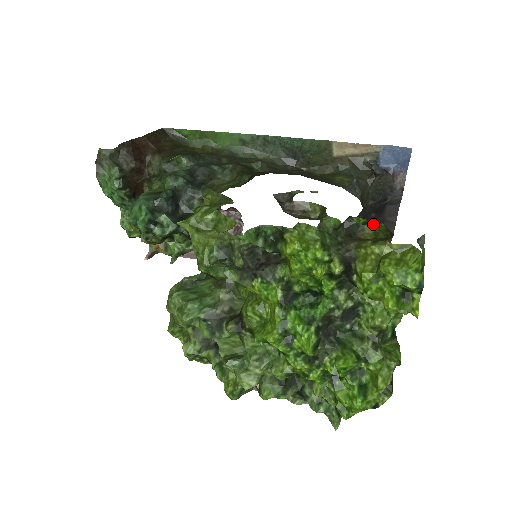
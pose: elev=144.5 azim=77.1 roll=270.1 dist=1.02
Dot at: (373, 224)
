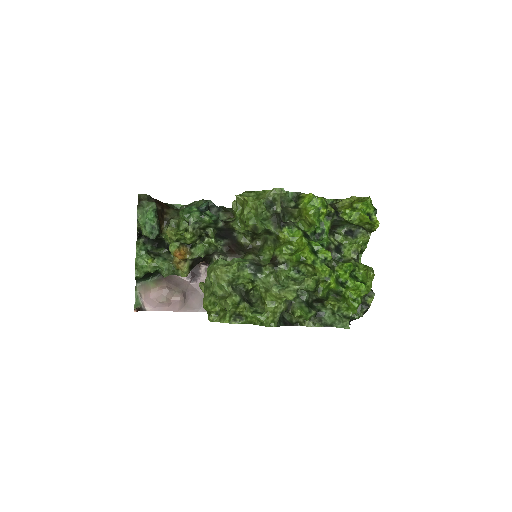
Dot at: occluded
